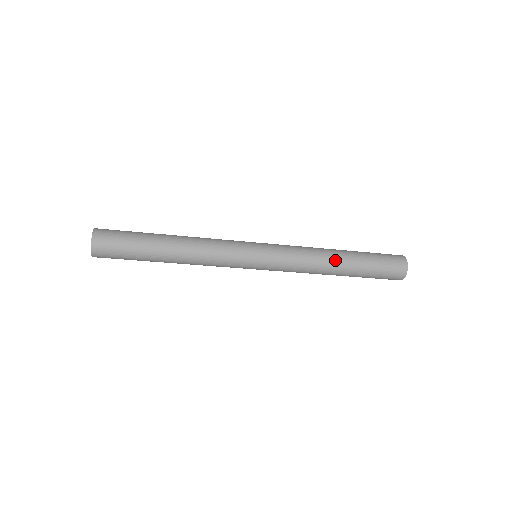
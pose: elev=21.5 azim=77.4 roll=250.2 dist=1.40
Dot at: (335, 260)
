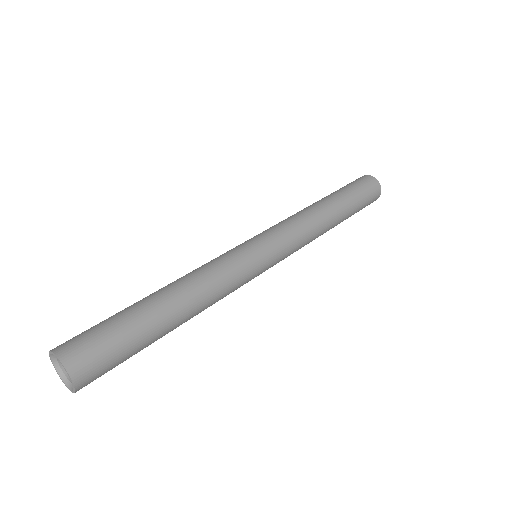
Dot at: (330, 216)
